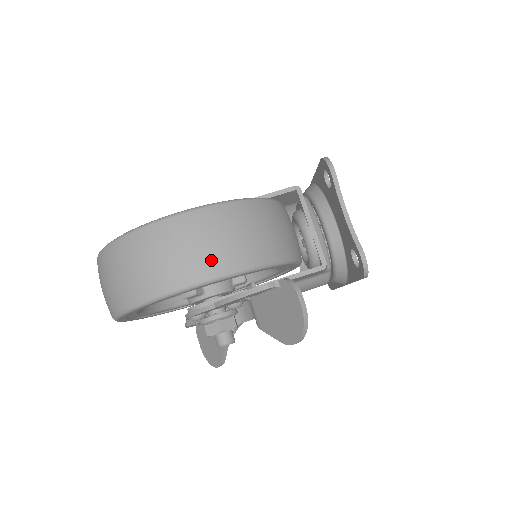
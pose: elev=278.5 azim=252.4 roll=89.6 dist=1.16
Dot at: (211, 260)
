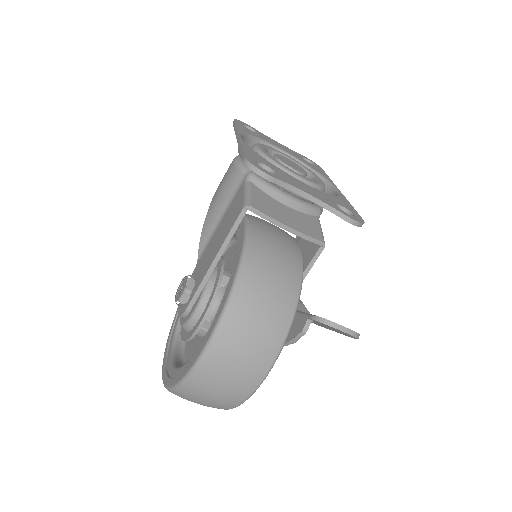
Dot at: (256, 365)
